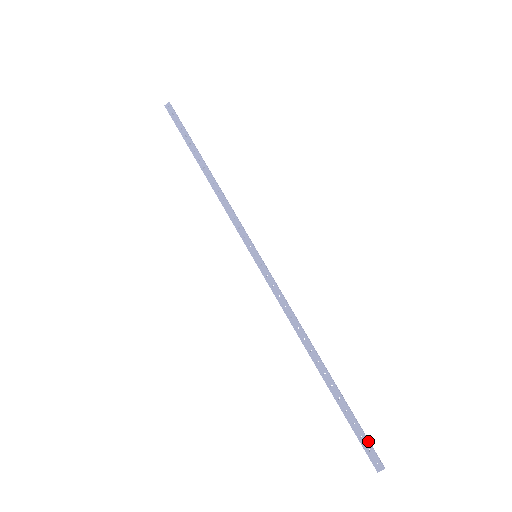
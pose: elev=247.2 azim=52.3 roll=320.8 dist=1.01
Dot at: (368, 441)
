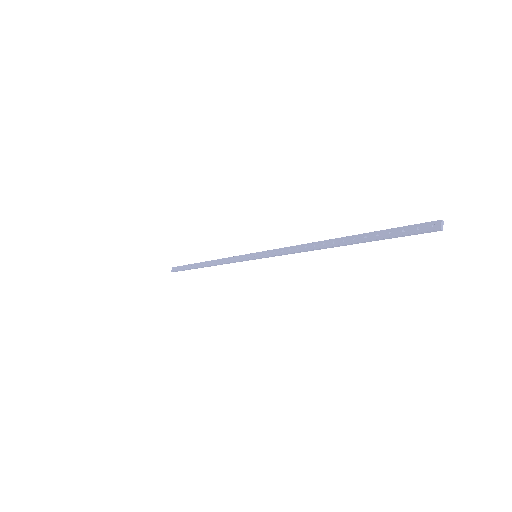
Dot at: (410, 225)
